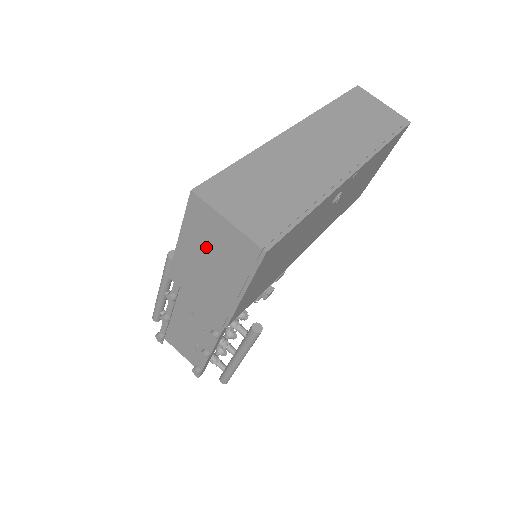
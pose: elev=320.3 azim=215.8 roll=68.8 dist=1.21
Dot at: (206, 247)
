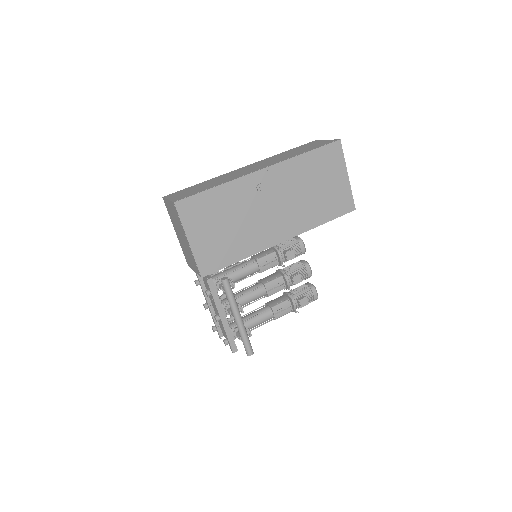
Dot at: (176, 225)
